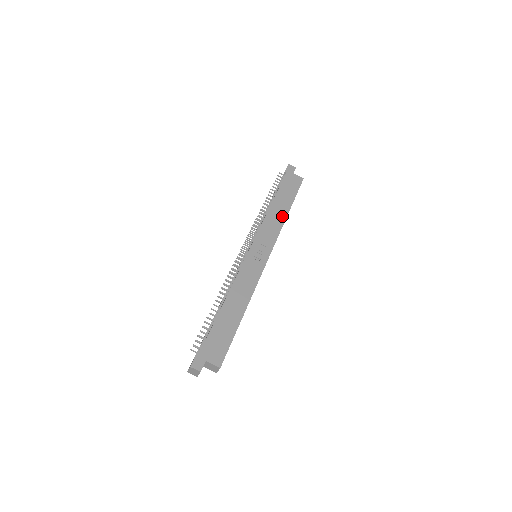
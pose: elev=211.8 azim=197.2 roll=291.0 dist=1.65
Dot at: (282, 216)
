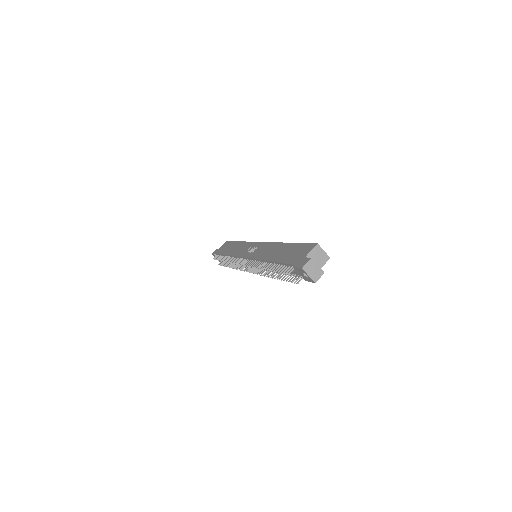
Dot at: (239, 245)
